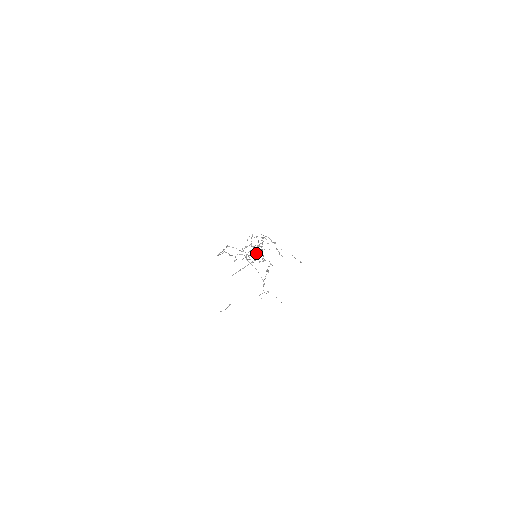
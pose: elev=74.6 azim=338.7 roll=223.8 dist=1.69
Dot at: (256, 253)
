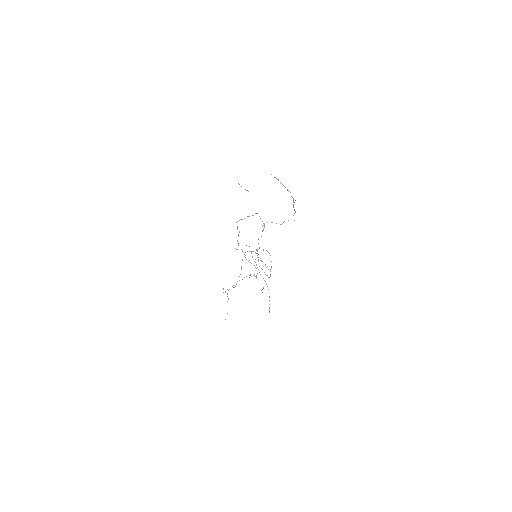
Dot at: occluded
